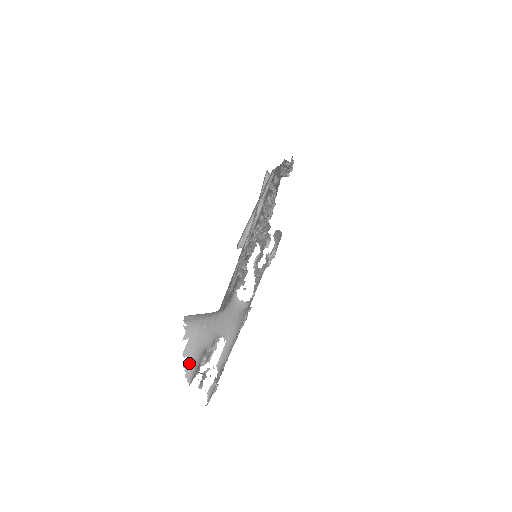
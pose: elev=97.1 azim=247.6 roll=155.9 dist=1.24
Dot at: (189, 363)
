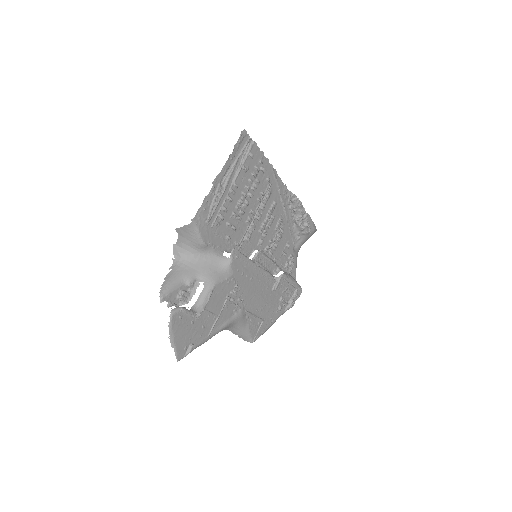
Dot at: (166, 283)
